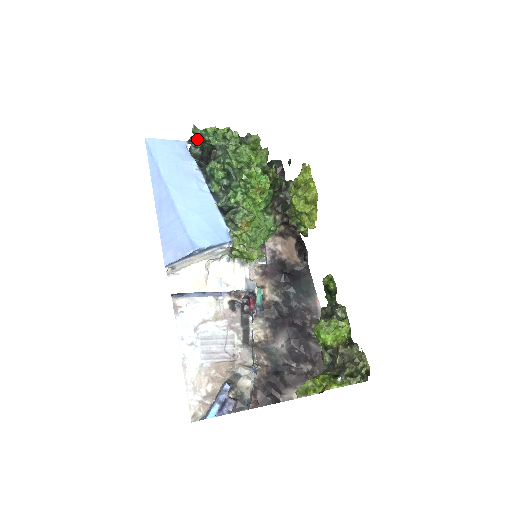
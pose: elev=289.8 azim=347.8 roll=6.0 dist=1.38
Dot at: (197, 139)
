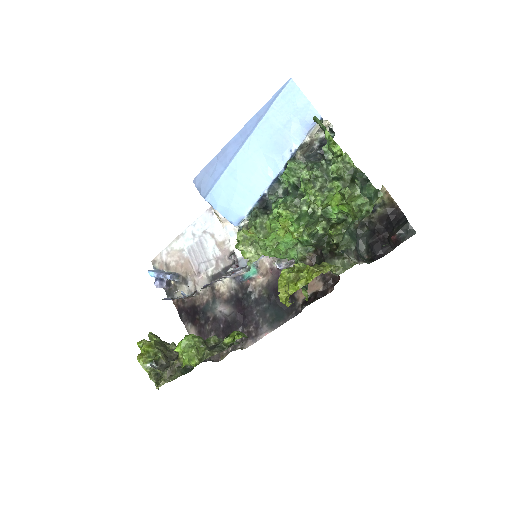
Dot at: occluded
